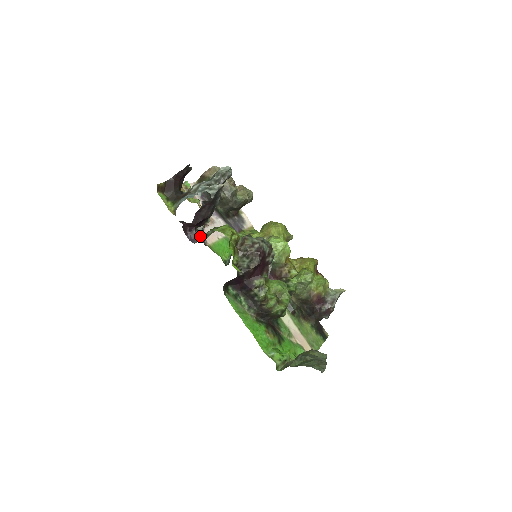
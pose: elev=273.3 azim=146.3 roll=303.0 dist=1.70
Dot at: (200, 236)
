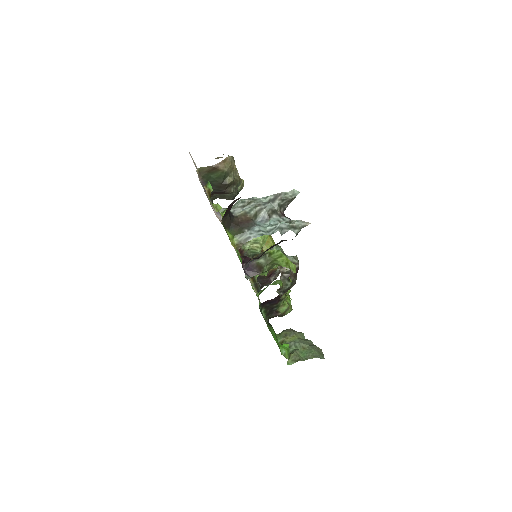
Dot at: (250, 265)
